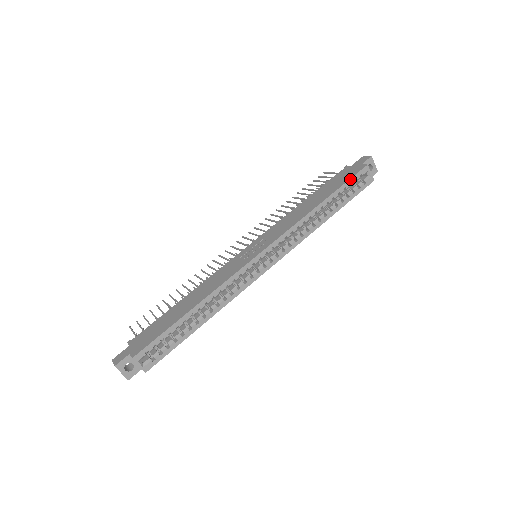
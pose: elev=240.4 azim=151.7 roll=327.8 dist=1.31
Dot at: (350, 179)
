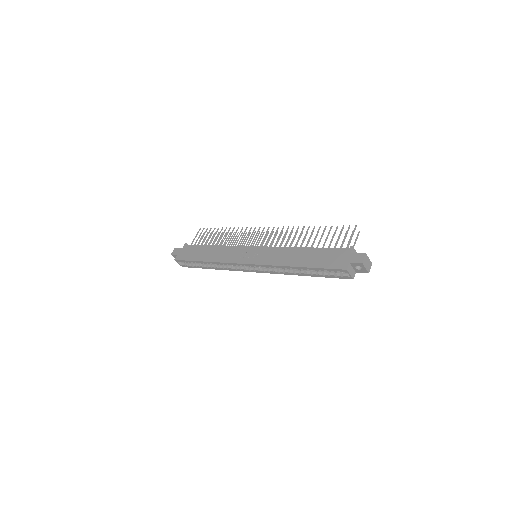
Dot at: (326, 268)
